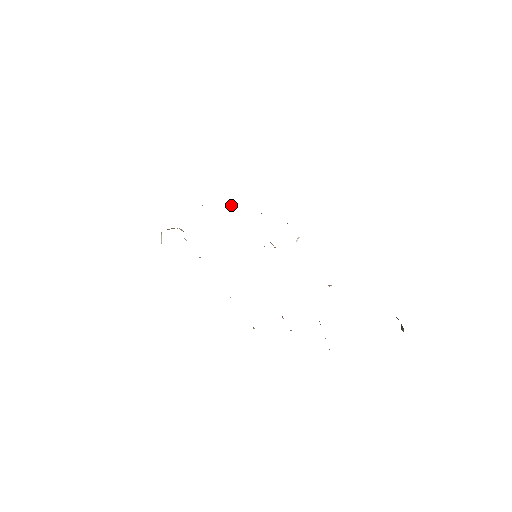
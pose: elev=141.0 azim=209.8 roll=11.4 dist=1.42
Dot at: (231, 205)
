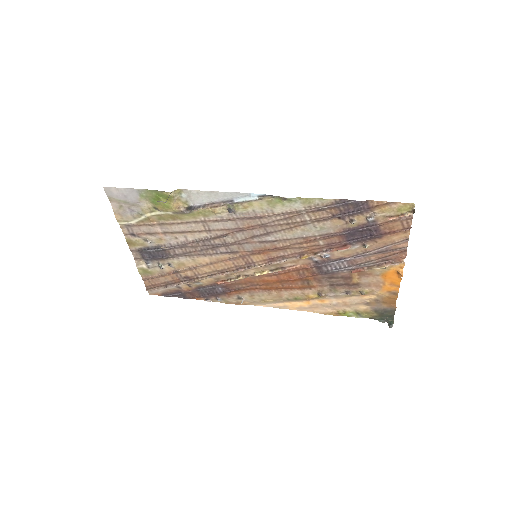
Dot at: (161, 267)
